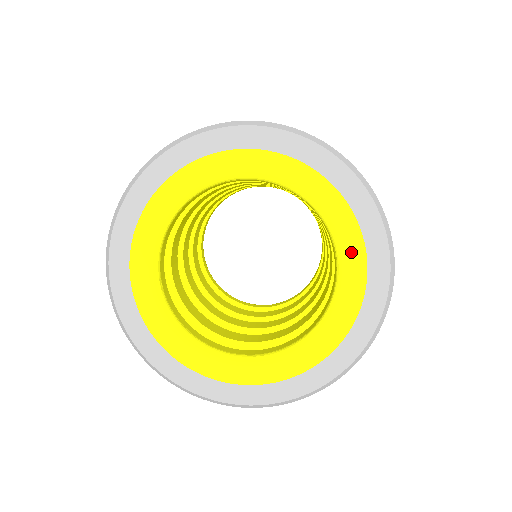
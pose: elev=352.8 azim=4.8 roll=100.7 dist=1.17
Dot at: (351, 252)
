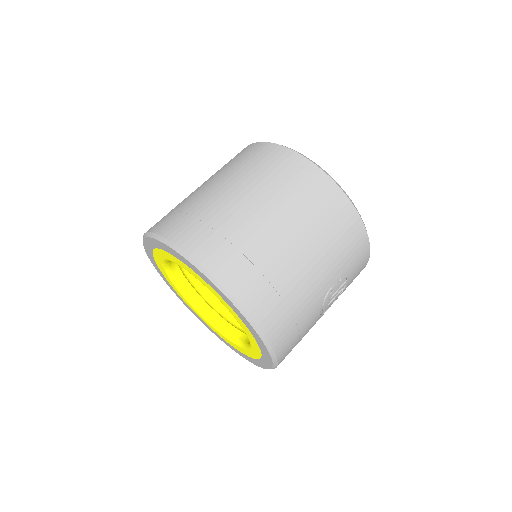
Dot at: (246, 331)
